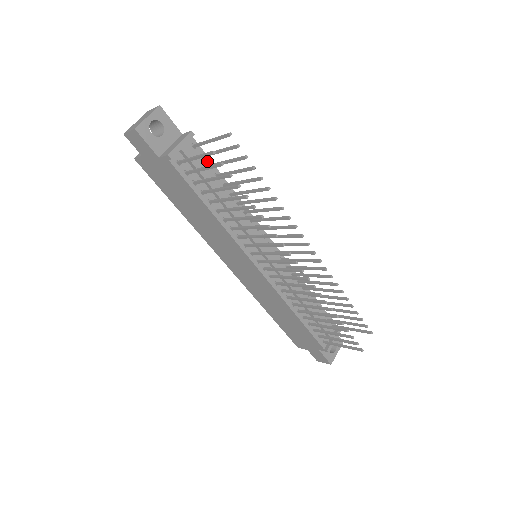
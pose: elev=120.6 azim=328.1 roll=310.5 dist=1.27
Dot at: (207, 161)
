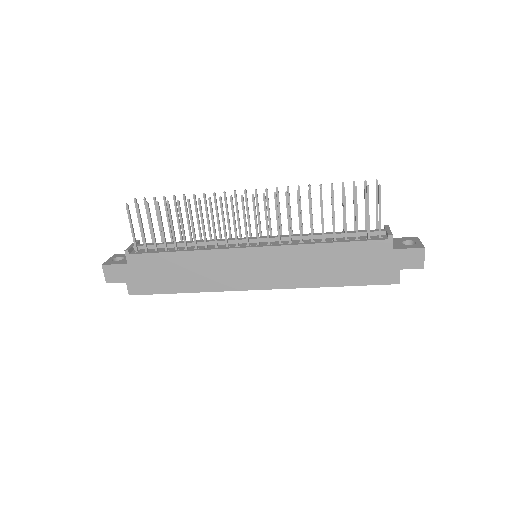
Dot at: occluded
